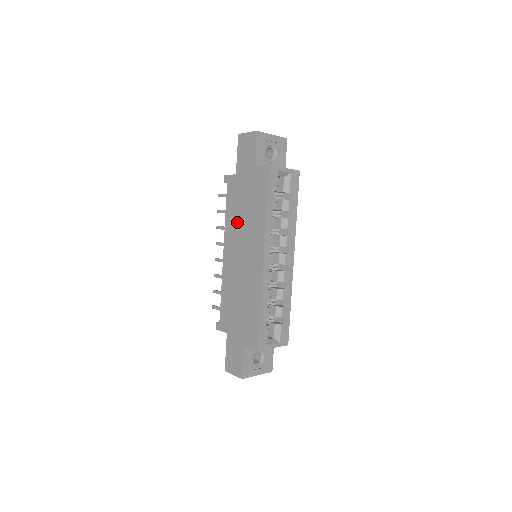
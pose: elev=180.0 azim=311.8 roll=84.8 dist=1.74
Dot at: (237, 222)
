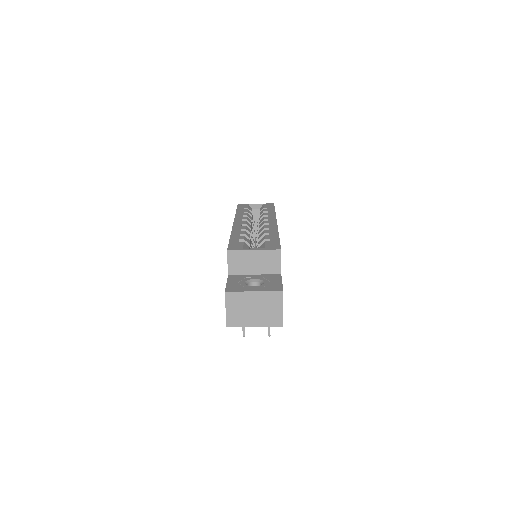
Dot at: occluded
